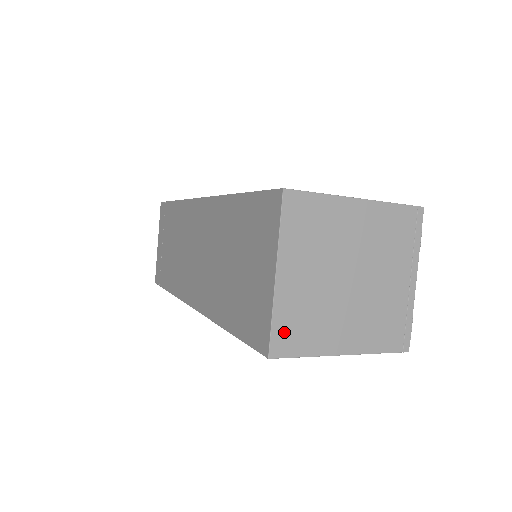
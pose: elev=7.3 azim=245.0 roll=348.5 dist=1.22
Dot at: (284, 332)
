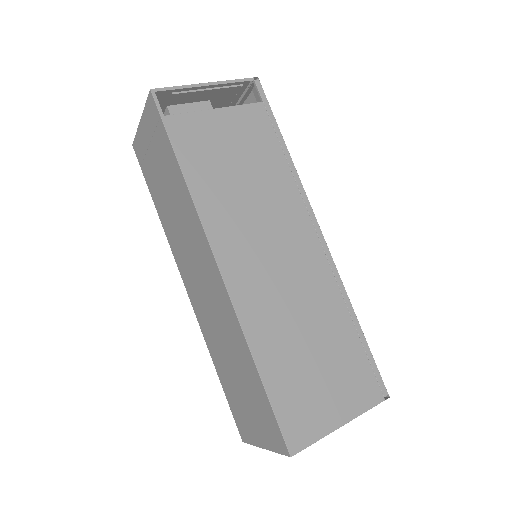
Dot at: occluded
